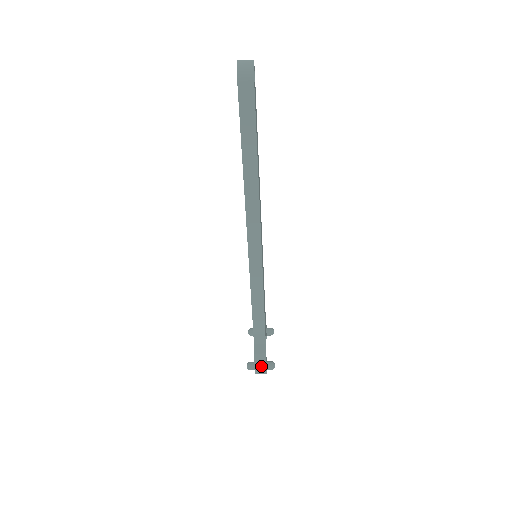
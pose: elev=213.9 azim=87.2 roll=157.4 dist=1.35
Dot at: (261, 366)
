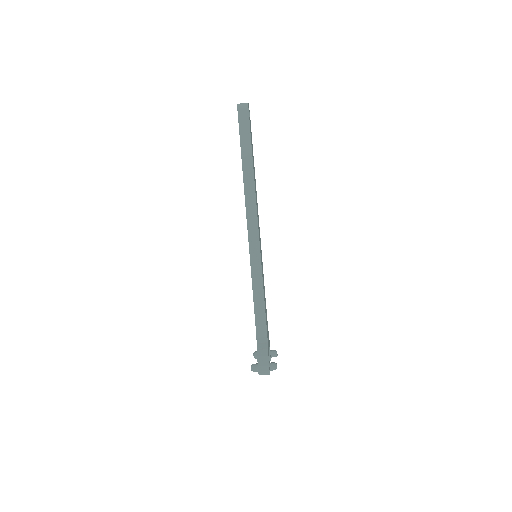
Dot at: (264, 362)
